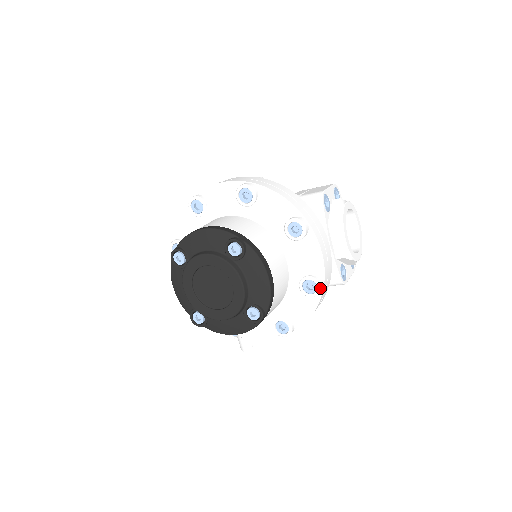
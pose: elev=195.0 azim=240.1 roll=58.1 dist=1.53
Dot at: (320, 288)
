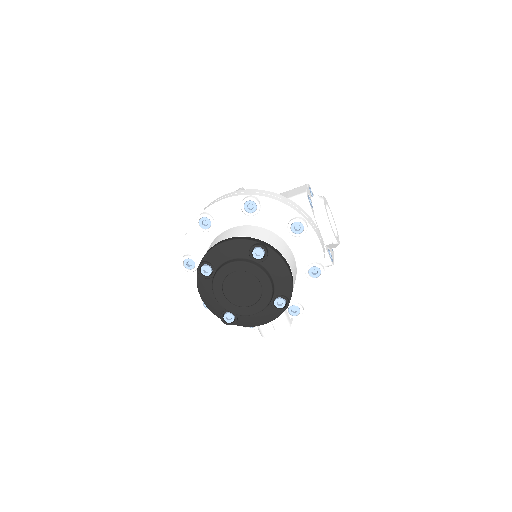
Dot at: occluded
